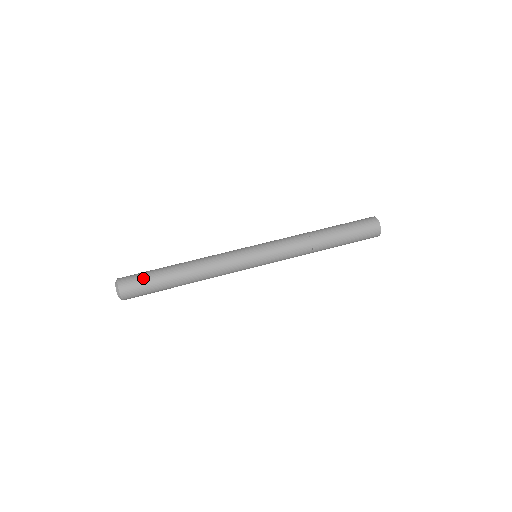
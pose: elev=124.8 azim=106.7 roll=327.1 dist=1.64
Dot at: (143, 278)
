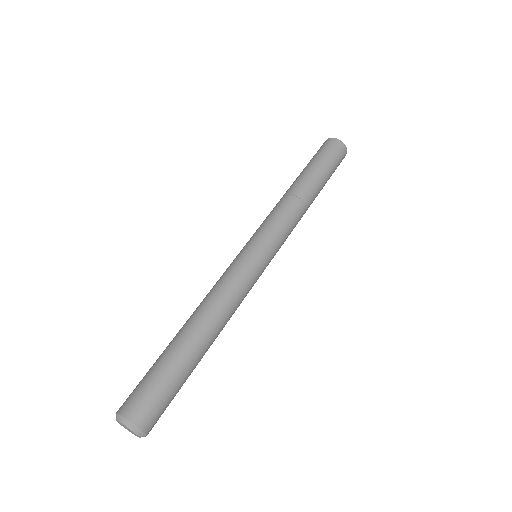
Dot at: (168, 393)
